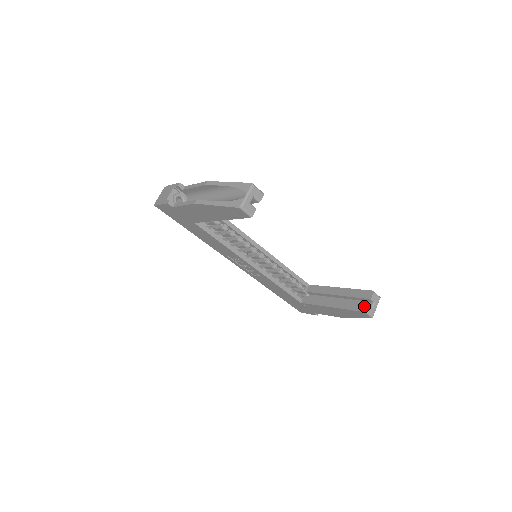
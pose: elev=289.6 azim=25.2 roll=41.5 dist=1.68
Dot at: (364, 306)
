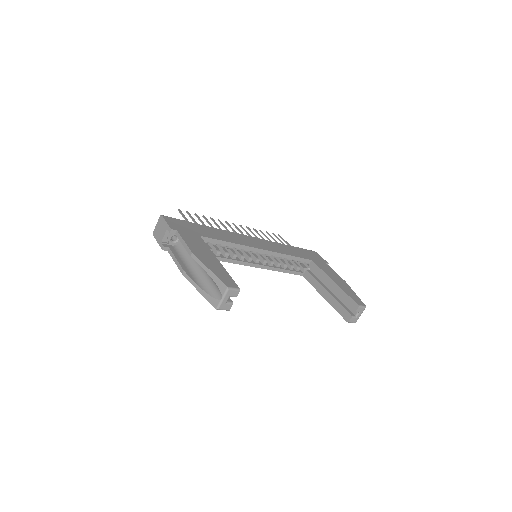
Dot at: (348, 316)
